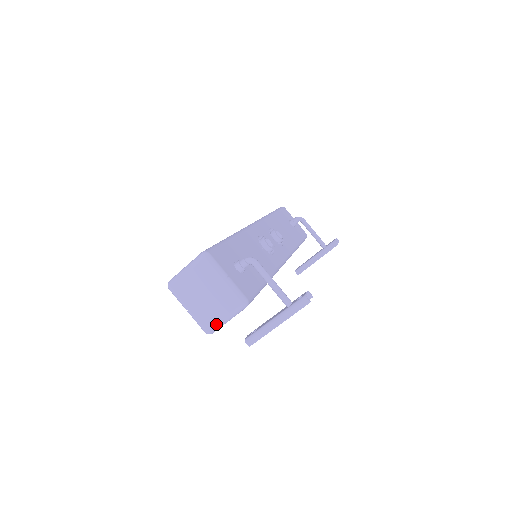
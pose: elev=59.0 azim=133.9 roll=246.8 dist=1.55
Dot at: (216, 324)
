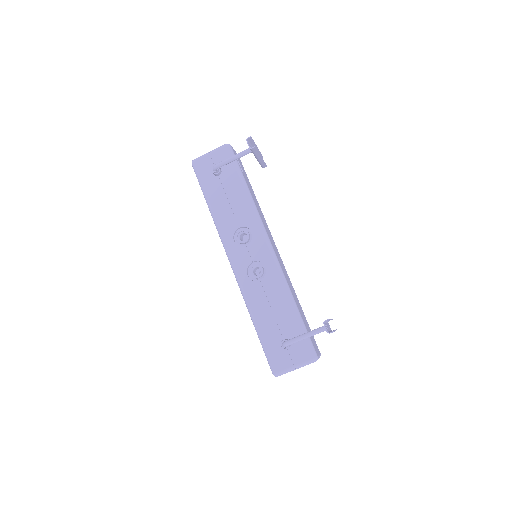
Dot at: occluded
